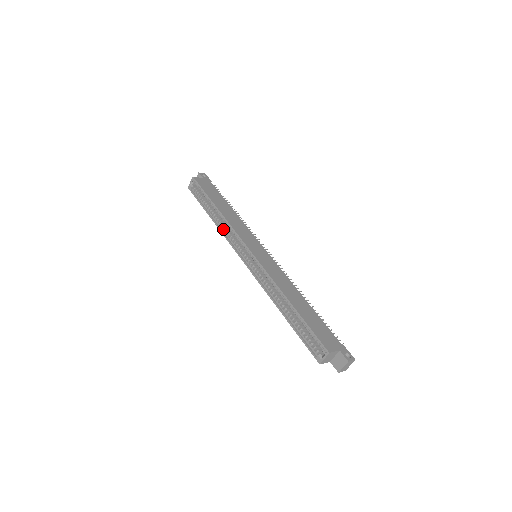
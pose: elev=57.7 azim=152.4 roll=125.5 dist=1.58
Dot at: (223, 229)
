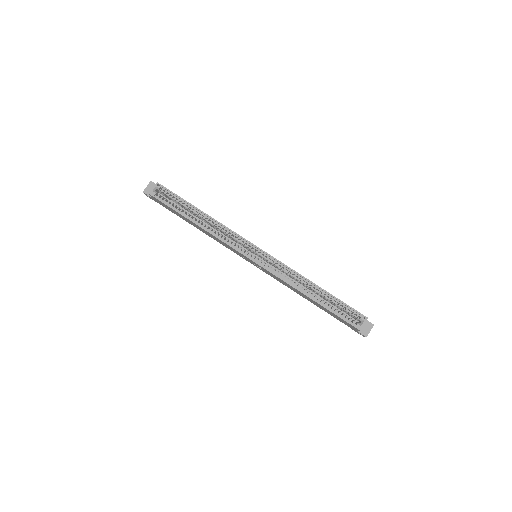
Dot at: (214, 233)
